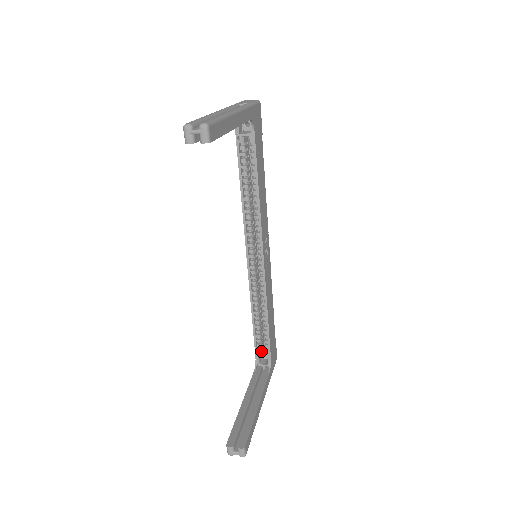
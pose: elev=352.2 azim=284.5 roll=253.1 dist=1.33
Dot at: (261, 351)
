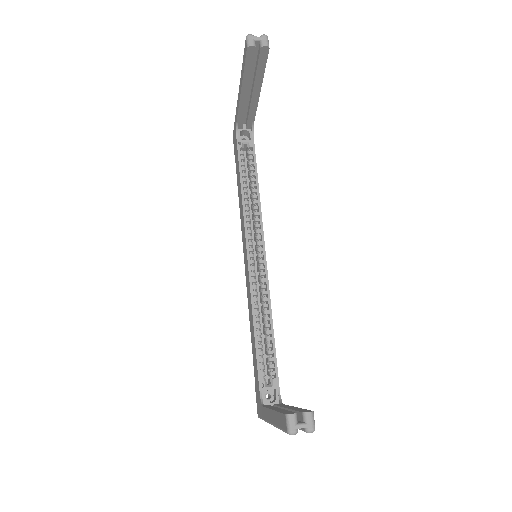
Dot at: (266, 382)
